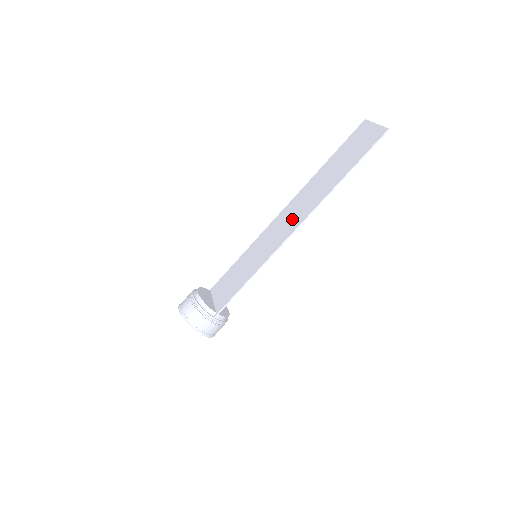
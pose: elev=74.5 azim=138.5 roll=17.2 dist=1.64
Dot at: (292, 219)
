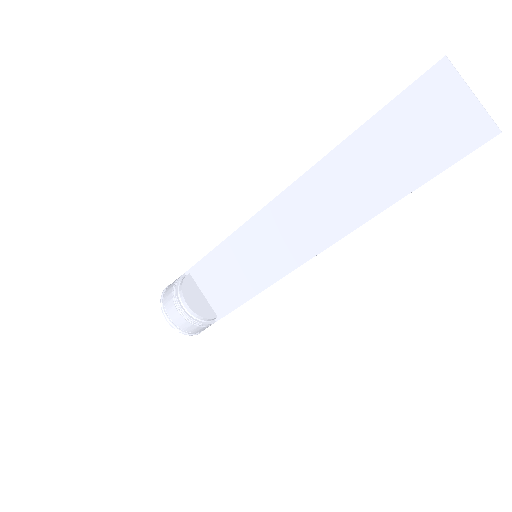
Dot at: (311, 226)
